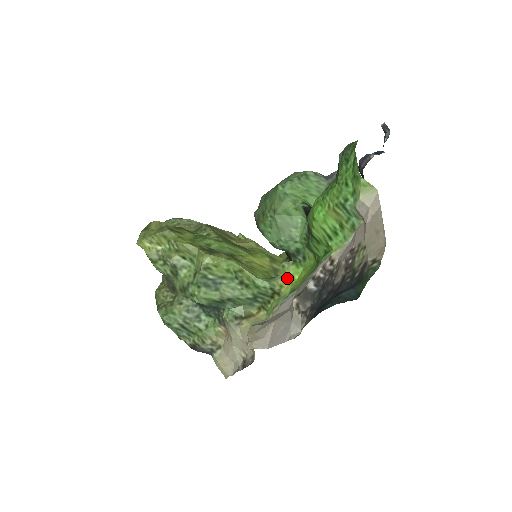
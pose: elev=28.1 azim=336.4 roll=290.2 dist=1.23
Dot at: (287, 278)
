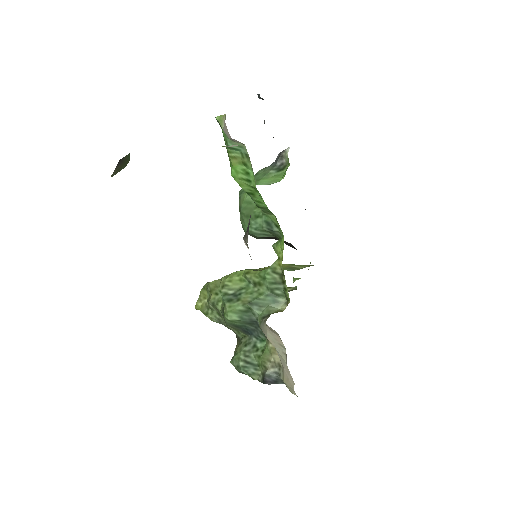
Dot at: (281, 255)
